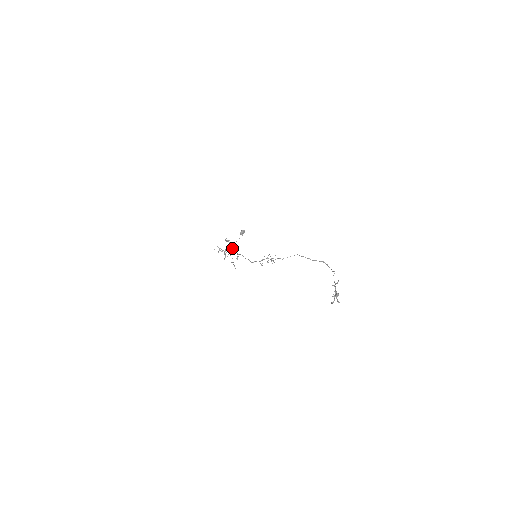
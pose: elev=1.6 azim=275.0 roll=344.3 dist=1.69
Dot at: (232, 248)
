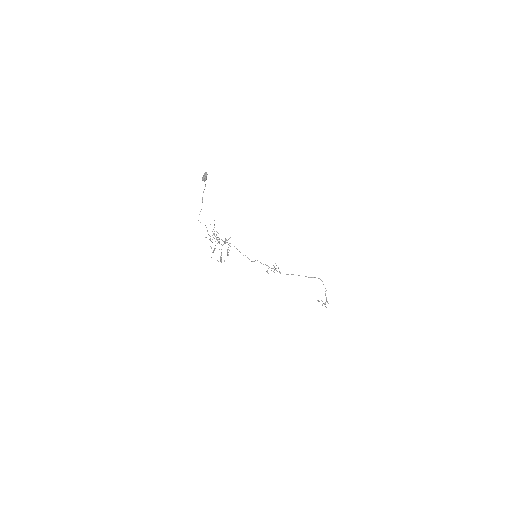
Dot at: occluded
